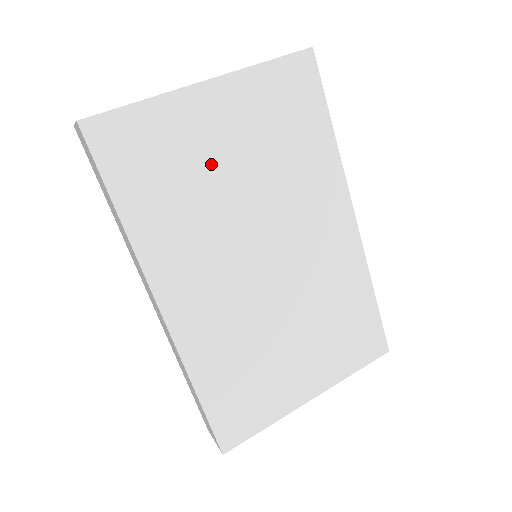
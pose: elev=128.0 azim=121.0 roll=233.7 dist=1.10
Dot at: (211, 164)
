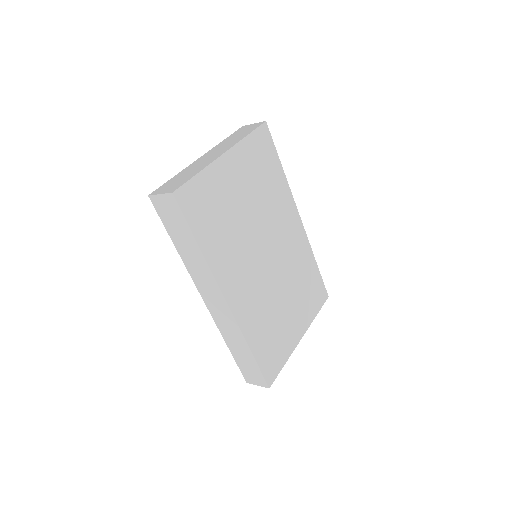
Dot at: (235, 203)
